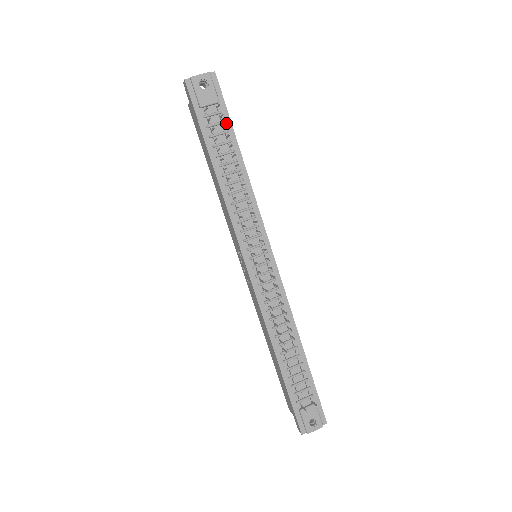
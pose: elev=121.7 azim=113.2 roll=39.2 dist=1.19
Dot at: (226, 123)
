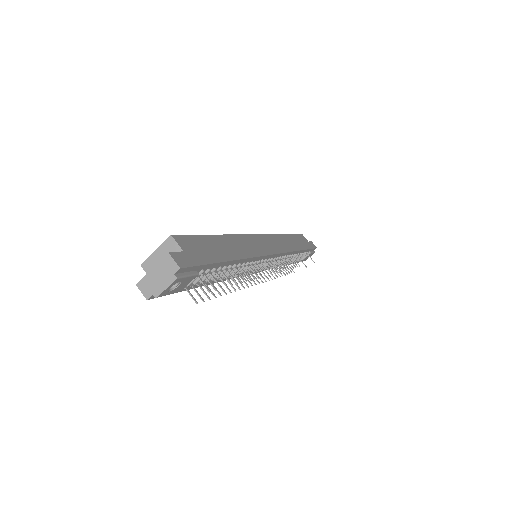
Dot at: (210, 268)
